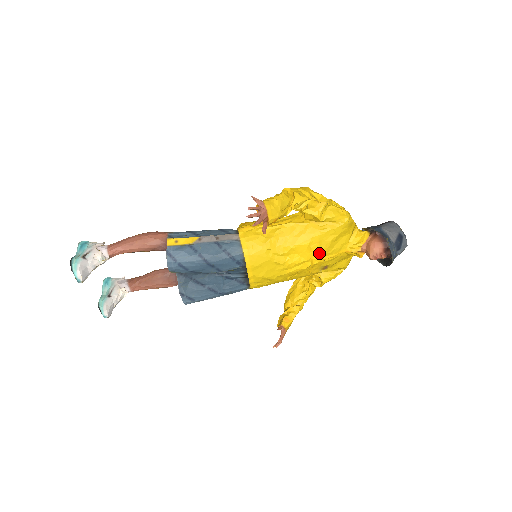
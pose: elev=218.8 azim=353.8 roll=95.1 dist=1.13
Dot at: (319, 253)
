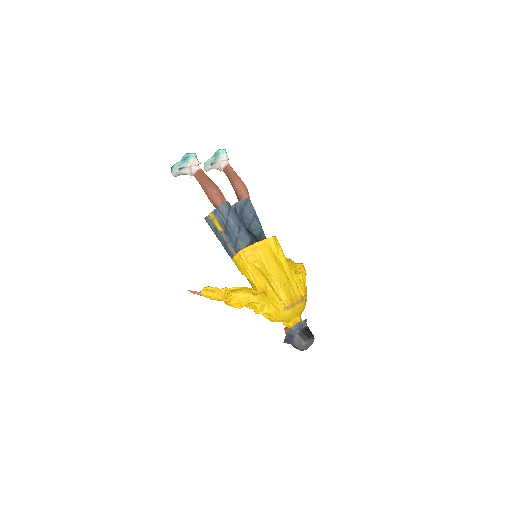
Dot at: occluded
